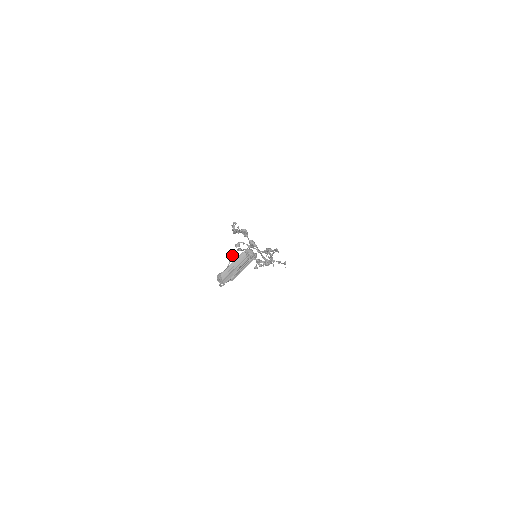
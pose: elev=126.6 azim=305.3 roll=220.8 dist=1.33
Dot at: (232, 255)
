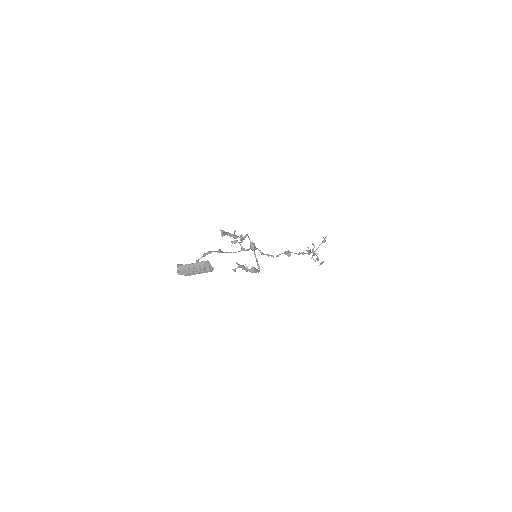
Dot at: (206, 254)
